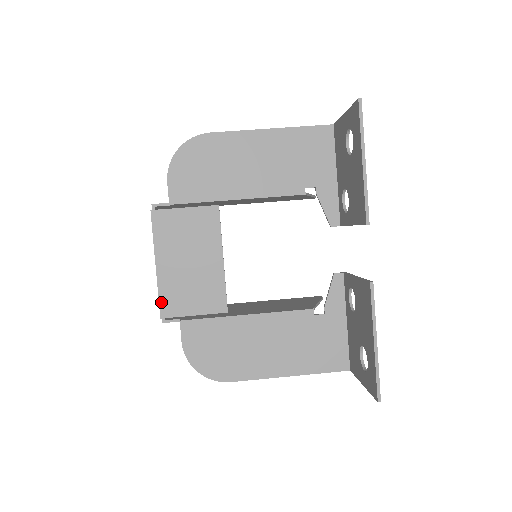
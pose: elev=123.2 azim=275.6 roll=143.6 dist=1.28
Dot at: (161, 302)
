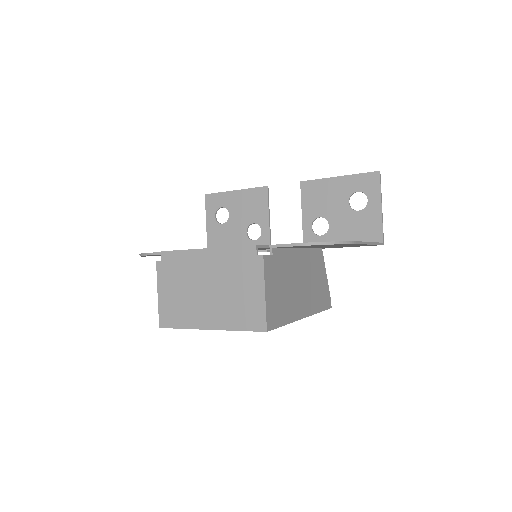
Dot at: (241, 246)
